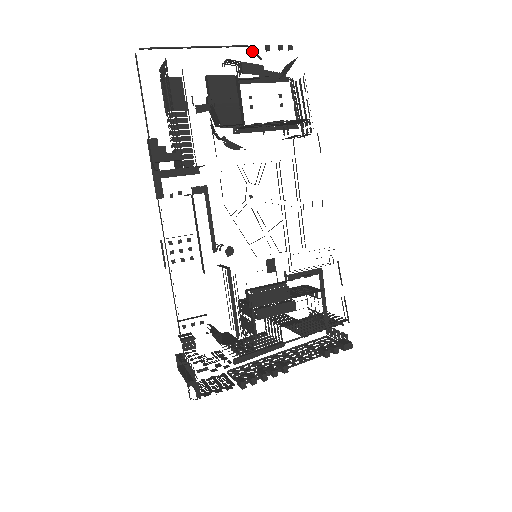
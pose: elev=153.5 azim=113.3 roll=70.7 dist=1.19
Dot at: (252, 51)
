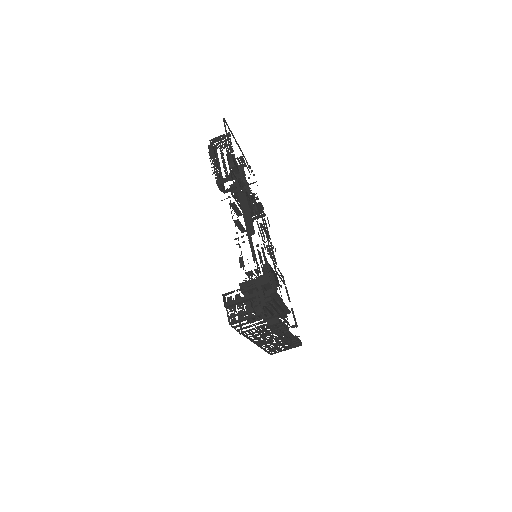
Dot at: (246, 162)
